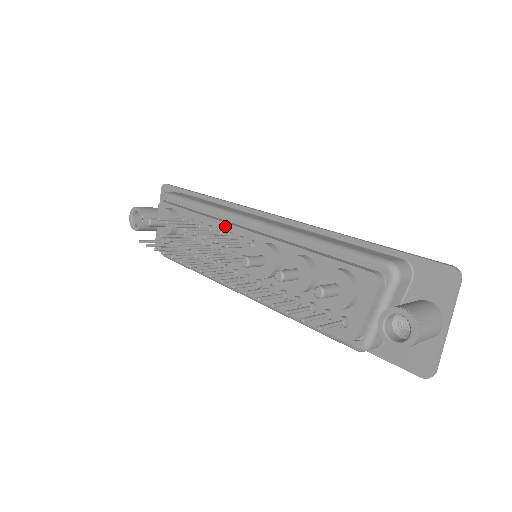
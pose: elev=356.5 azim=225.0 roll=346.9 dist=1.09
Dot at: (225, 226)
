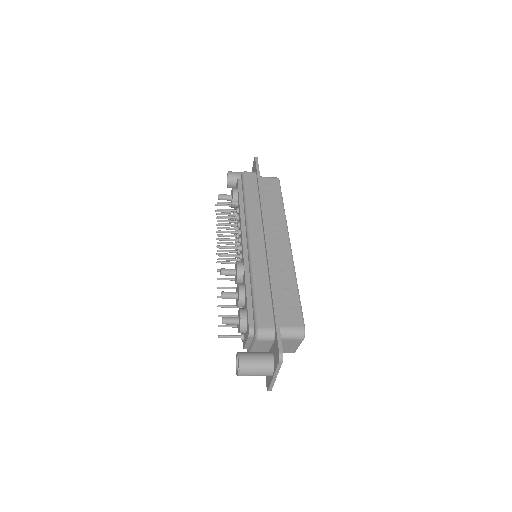
Dot at: (241, 231)
